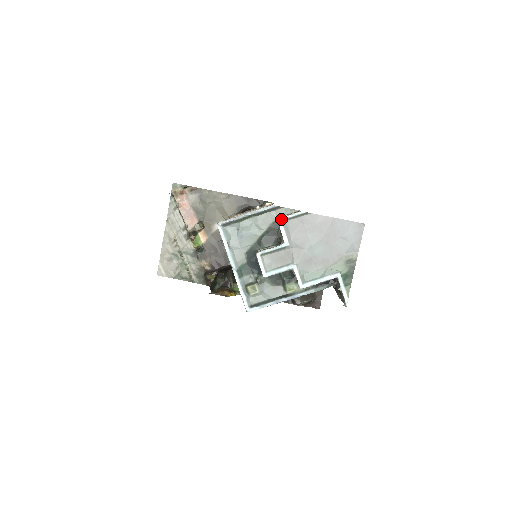
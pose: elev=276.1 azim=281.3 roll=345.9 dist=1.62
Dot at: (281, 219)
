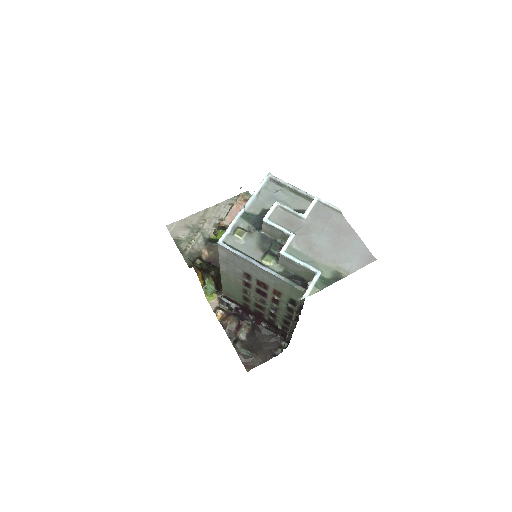
Dot at: (319, 199)
